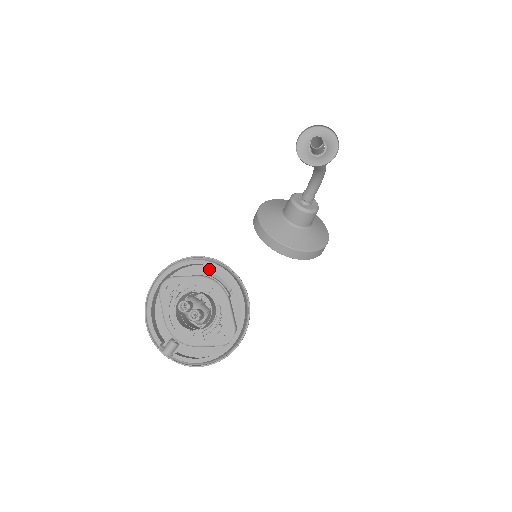
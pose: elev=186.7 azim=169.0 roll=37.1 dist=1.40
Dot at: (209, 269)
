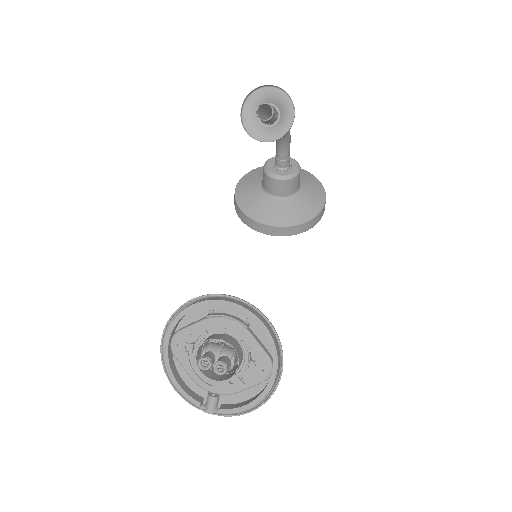
Dot at: (212, 306)
